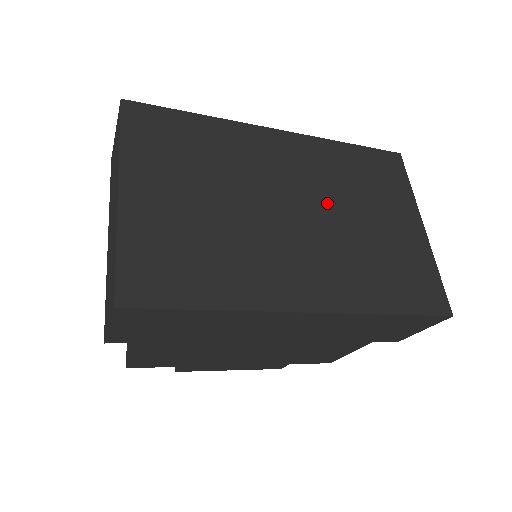
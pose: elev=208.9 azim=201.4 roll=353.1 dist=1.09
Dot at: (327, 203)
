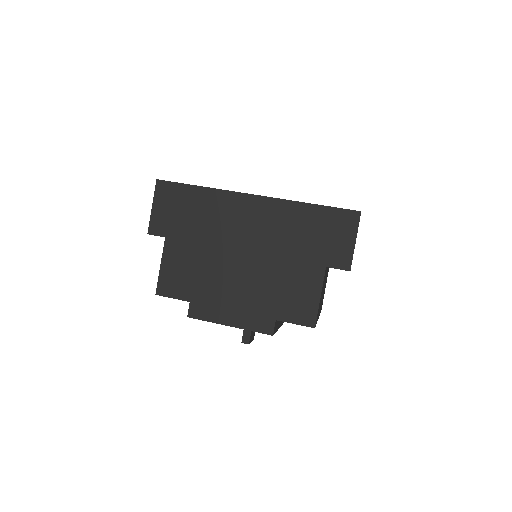
Dot at: occluded
